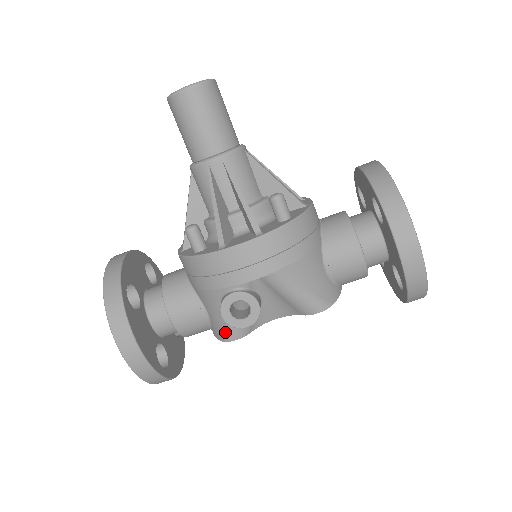
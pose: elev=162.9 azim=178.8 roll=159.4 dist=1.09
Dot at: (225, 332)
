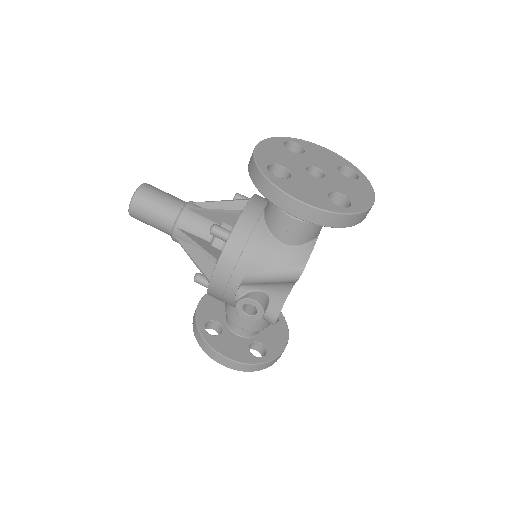
Dot at: occluded
